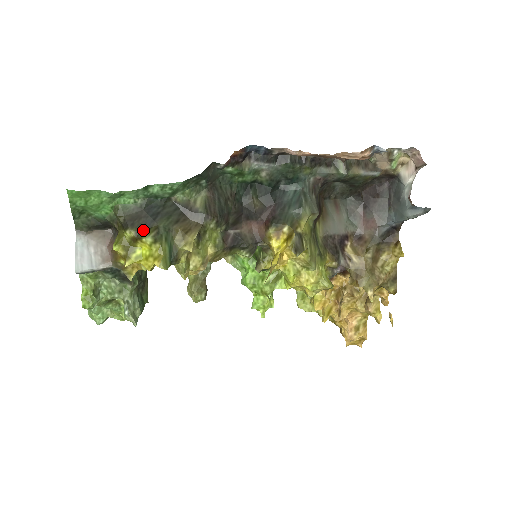
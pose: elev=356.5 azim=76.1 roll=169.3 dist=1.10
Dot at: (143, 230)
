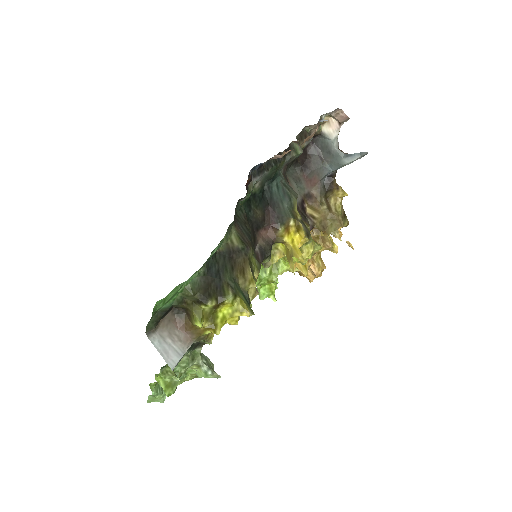
Dot at: (219, 294)
